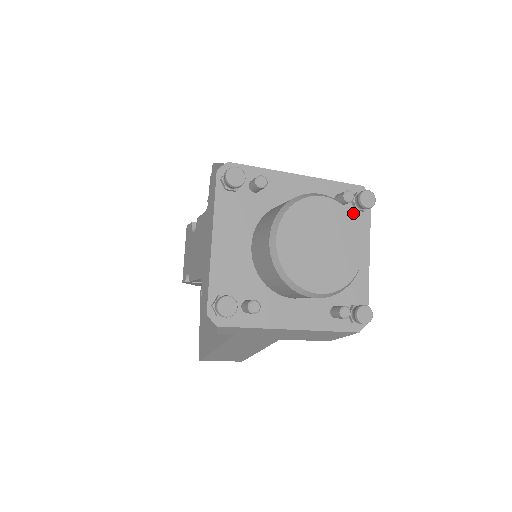
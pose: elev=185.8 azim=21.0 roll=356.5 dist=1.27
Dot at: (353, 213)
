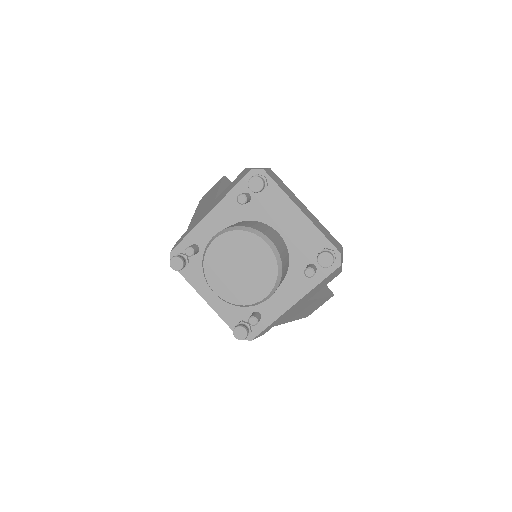
Dot at: (262, 195)
